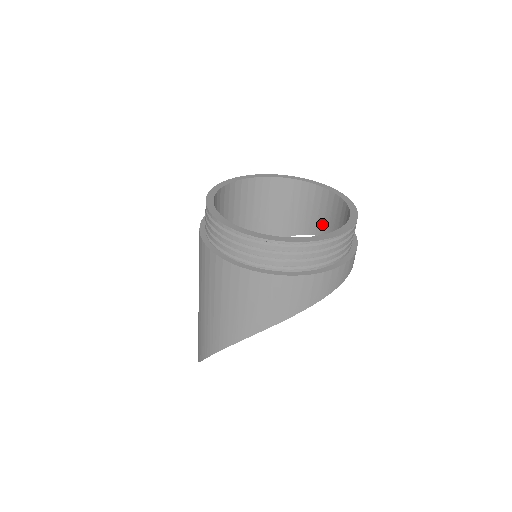
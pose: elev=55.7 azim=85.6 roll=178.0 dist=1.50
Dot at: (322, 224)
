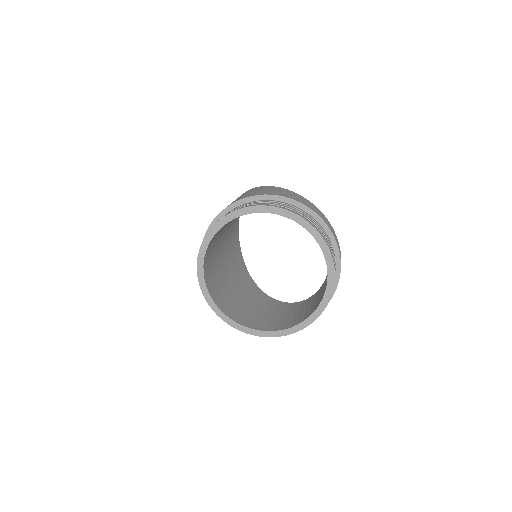
Dot at: occluded
